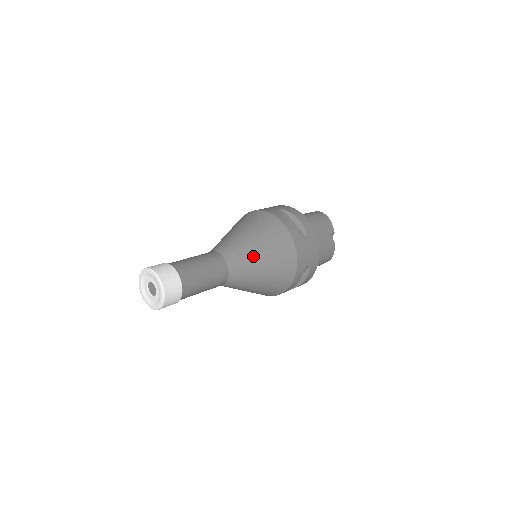
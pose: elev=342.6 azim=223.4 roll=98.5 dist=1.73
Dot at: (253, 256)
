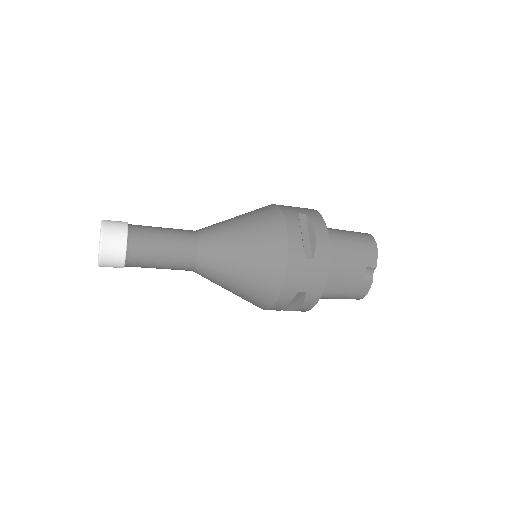
Dot at: (231, 253)
